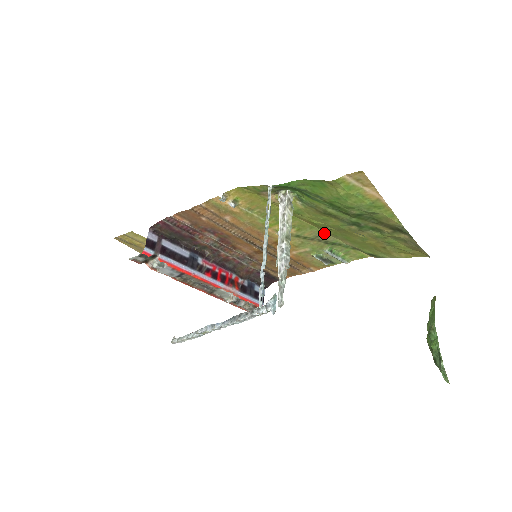
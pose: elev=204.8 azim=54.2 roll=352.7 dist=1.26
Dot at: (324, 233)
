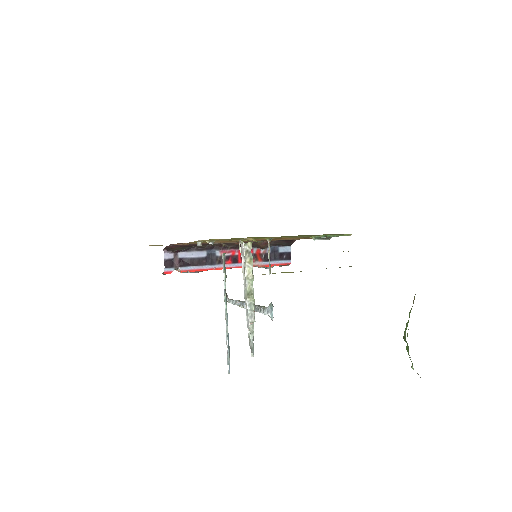
Dot at: occluded
